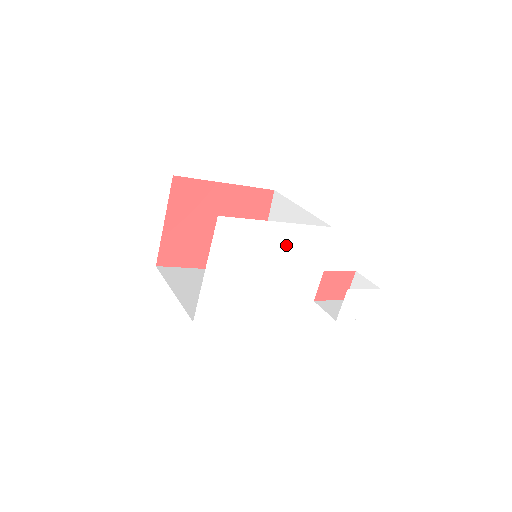
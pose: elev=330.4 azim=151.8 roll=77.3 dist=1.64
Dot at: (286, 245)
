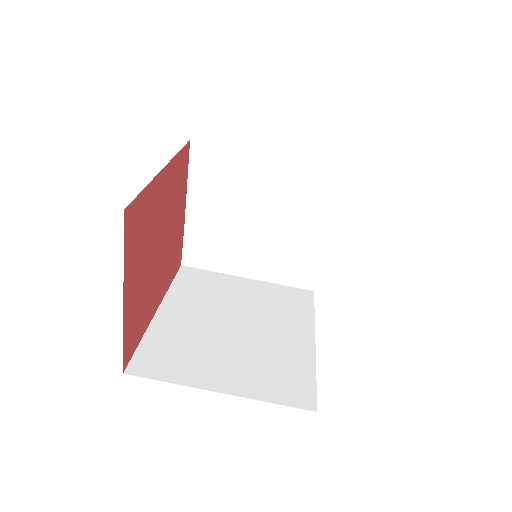
Dot at: occluded
